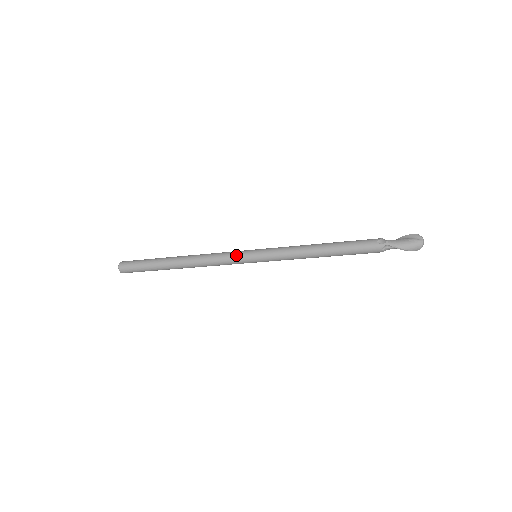
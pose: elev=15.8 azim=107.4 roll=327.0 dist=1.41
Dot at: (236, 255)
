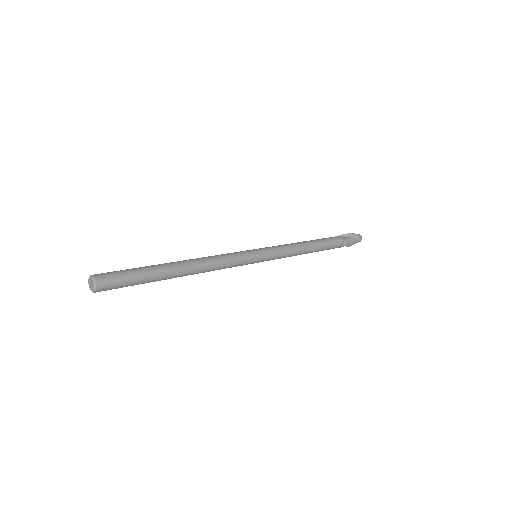
Dot at: (245, 263)
